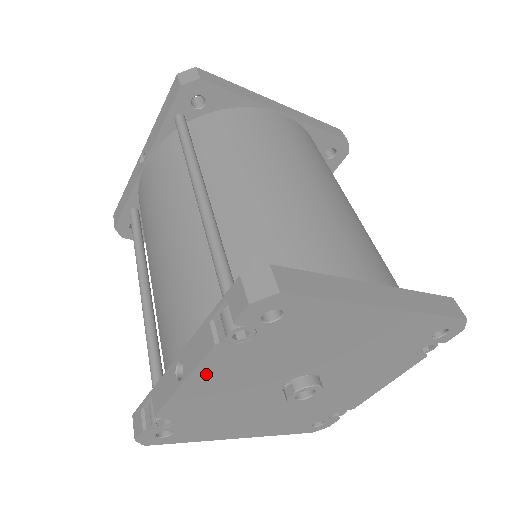
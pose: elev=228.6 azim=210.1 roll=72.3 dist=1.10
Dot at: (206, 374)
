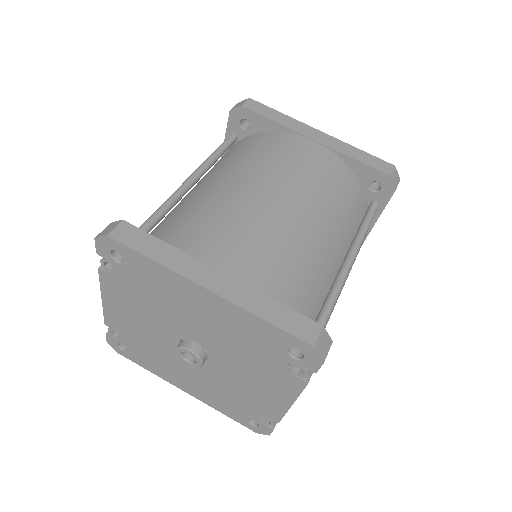
Dot at: (111, 296)
